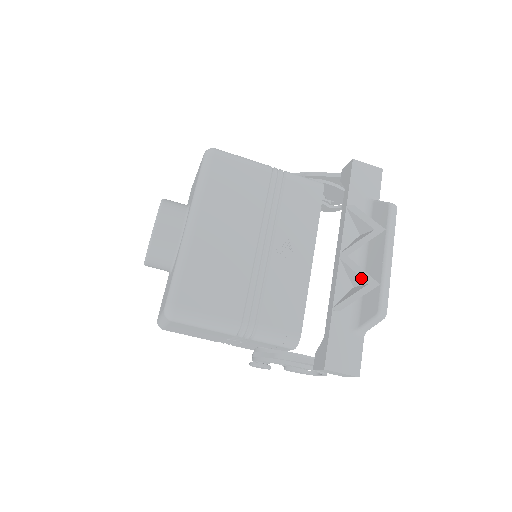
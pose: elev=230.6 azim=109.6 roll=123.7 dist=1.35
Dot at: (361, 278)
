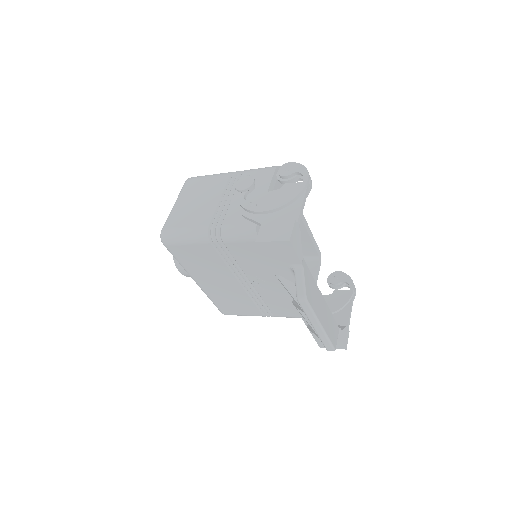
Dot at: (310, 326)
